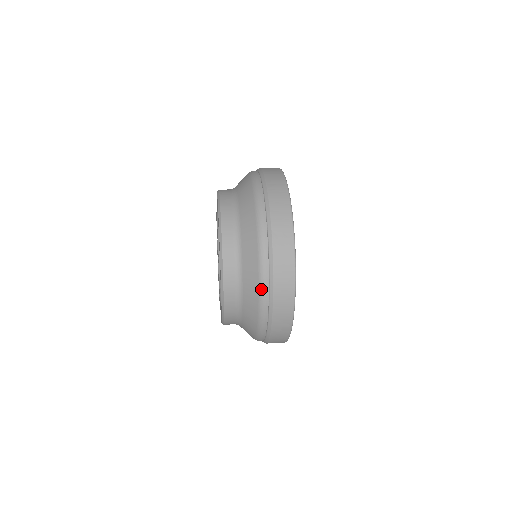
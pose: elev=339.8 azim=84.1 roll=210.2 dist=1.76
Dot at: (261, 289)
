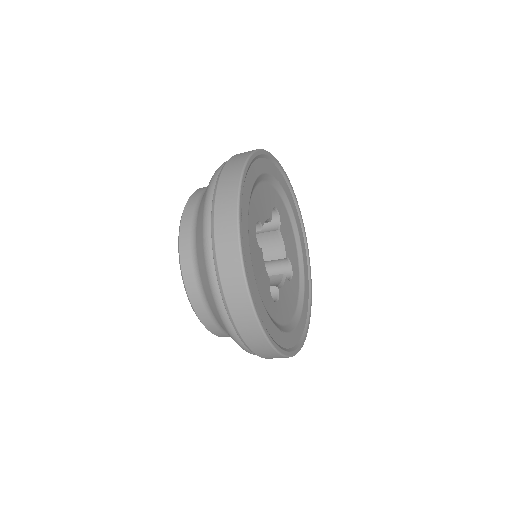
Dot at: (207, 264)
